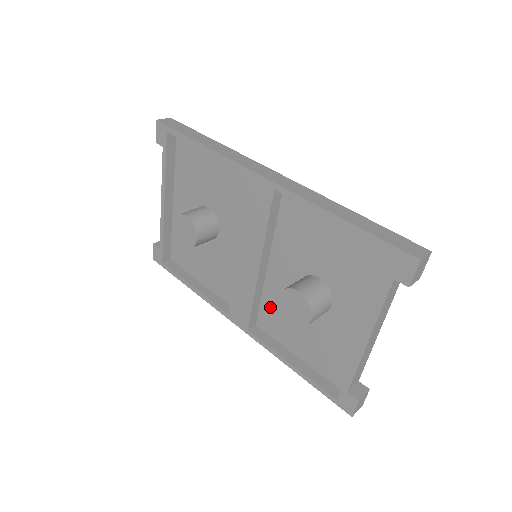
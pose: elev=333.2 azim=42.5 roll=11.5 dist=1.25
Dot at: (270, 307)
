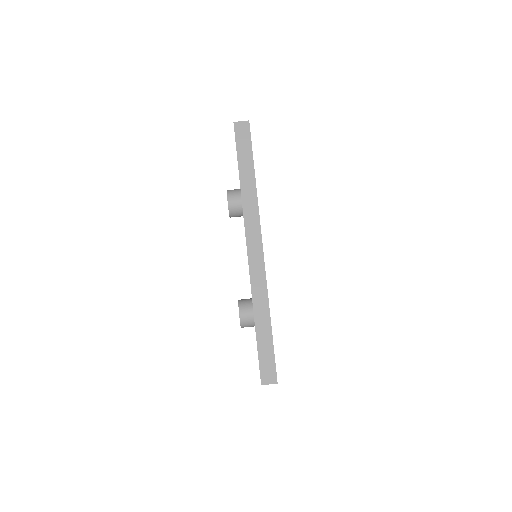
Dot at: occluded
